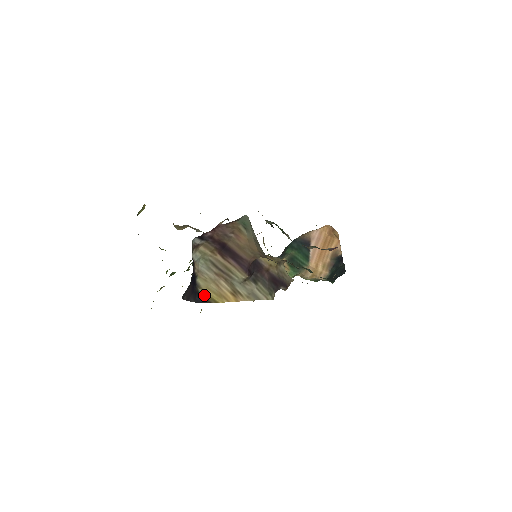
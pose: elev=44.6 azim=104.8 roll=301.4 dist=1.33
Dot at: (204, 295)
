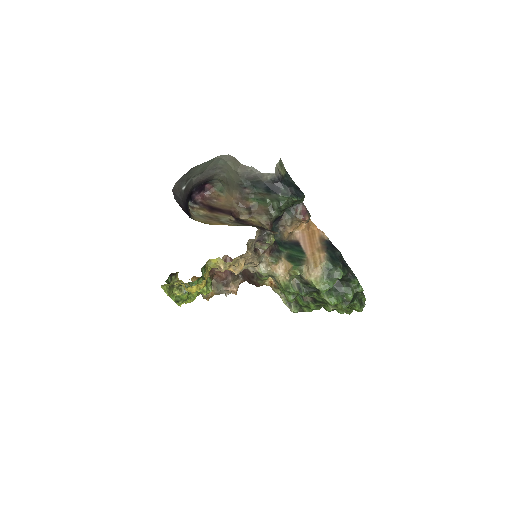
Dot at: occluded
